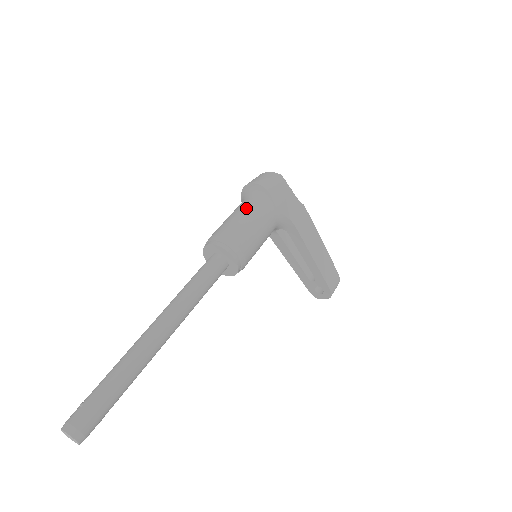
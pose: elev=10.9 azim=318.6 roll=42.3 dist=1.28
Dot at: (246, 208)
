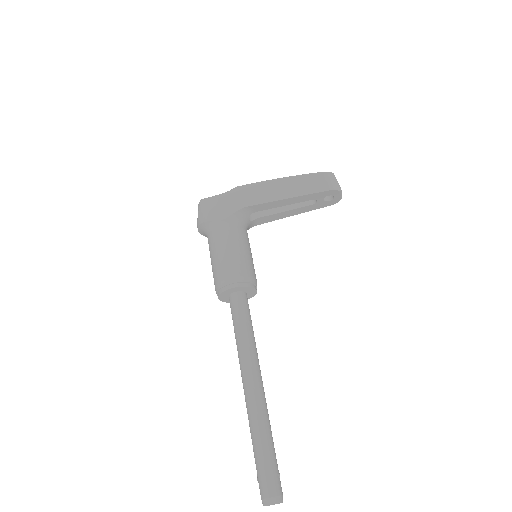
Dot at: (209, 249)
